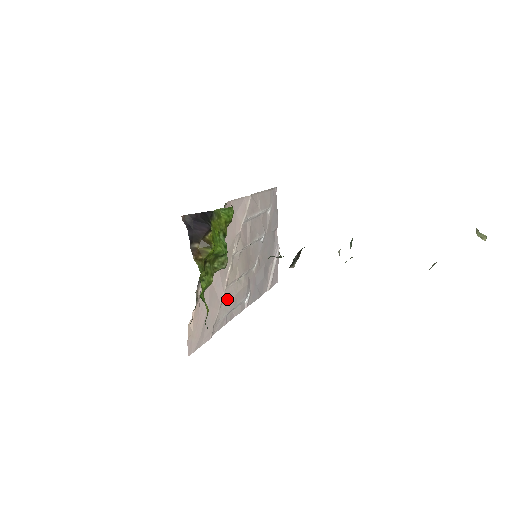
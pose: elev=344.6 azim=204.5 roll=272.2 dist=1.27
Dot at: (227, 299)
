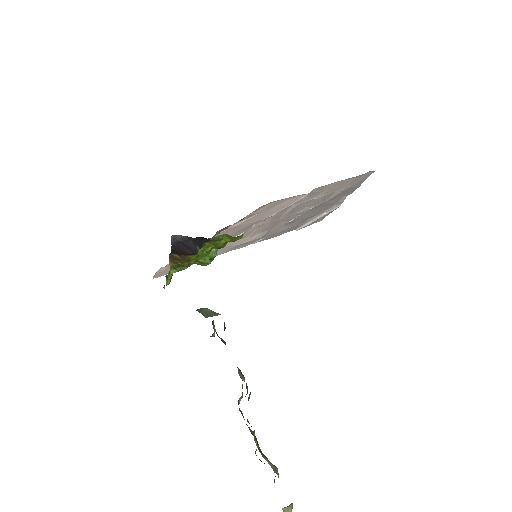
Dot at: (225, 247)
